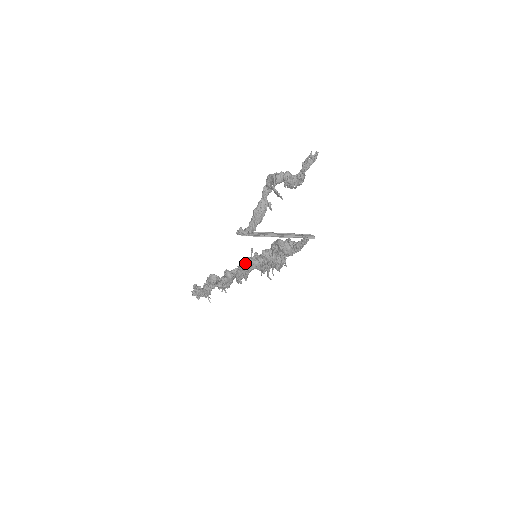
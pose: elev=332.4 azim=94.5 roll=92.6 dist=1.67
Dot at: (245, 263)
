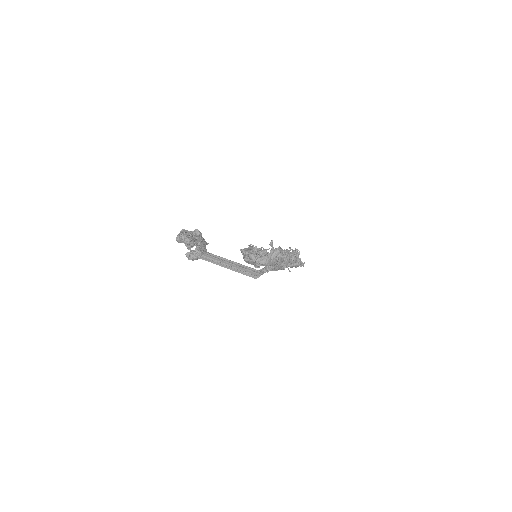
Dot at: (249, 258)
